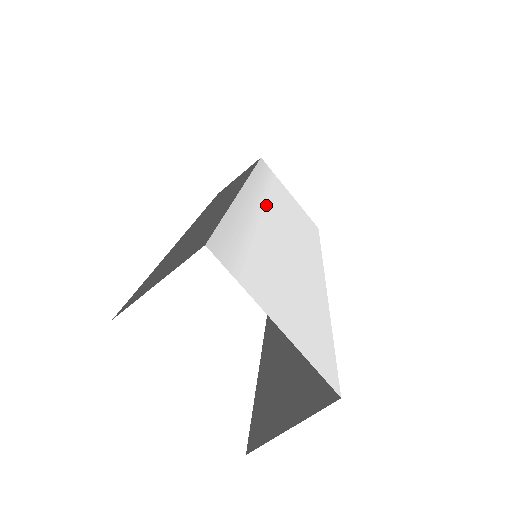
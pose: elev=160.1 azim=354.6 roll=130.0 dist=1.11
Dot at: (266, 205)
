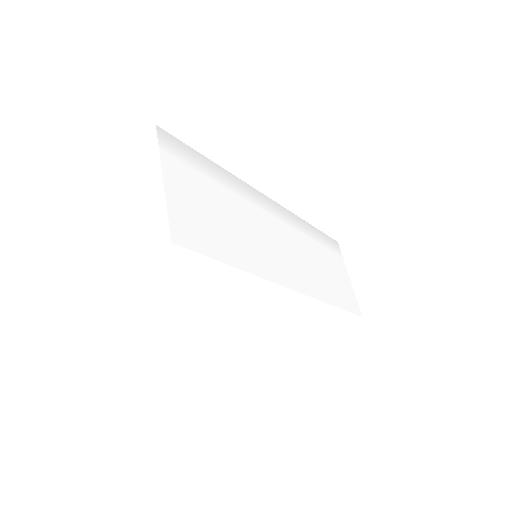
Dot at: (281, 222)
